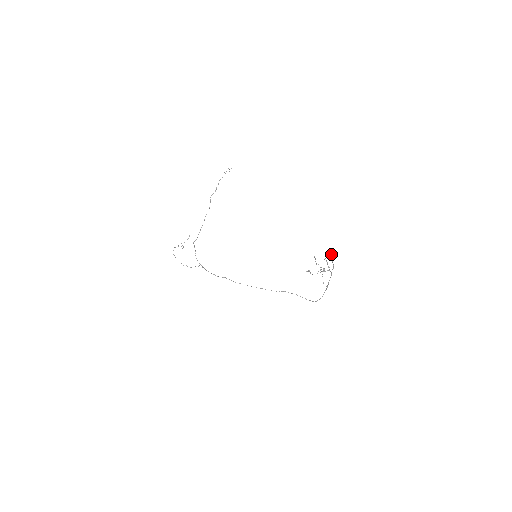
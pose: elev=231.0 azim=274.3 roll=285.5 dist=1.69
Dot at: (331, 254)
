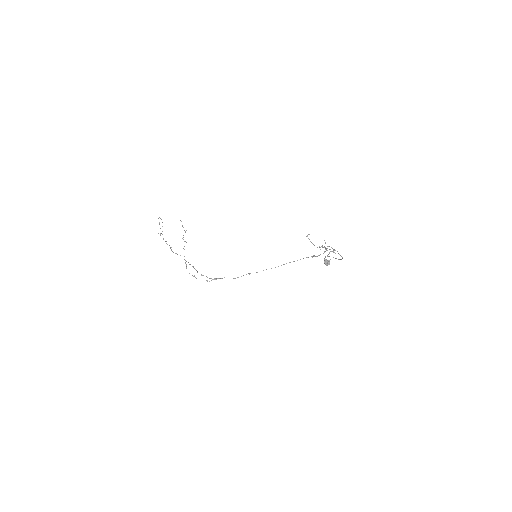
Dot at: occluded
